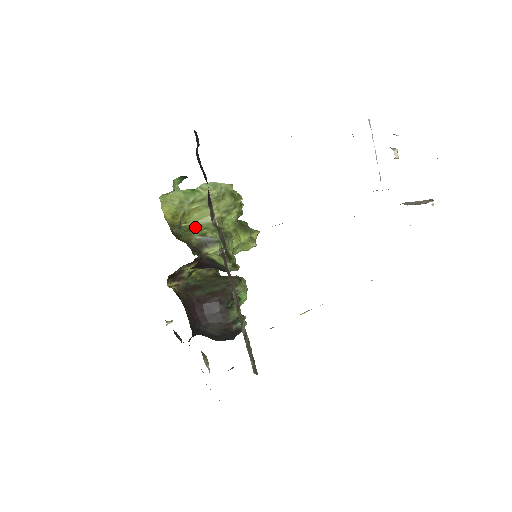
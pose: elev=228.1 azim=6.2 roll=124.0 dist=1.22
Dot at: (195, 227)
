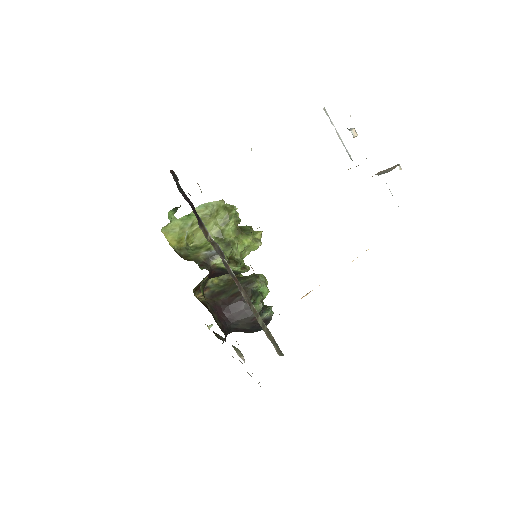
Dot at: (201, 244)
